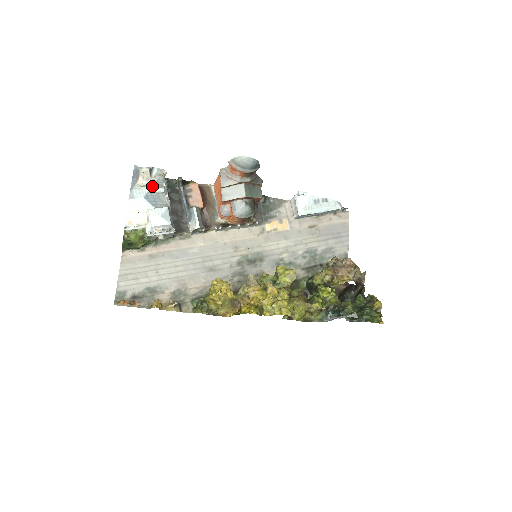
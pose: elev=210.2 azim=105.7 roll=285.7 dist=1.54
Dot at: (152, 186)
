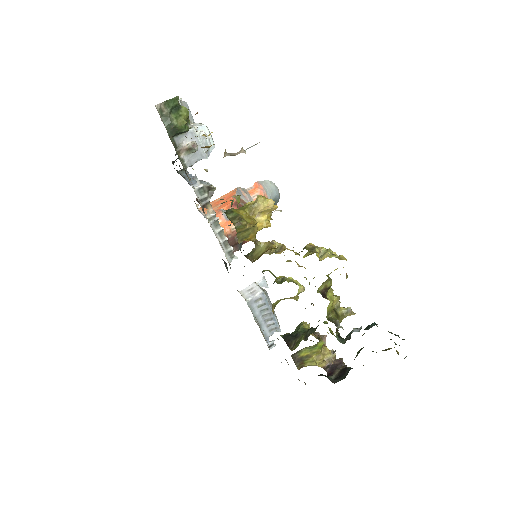
Dot at: occluded
